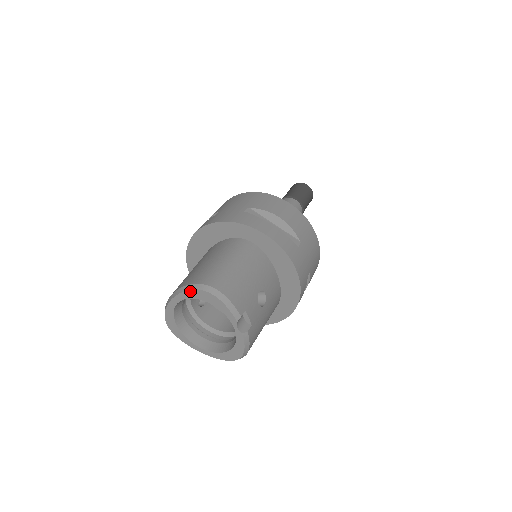
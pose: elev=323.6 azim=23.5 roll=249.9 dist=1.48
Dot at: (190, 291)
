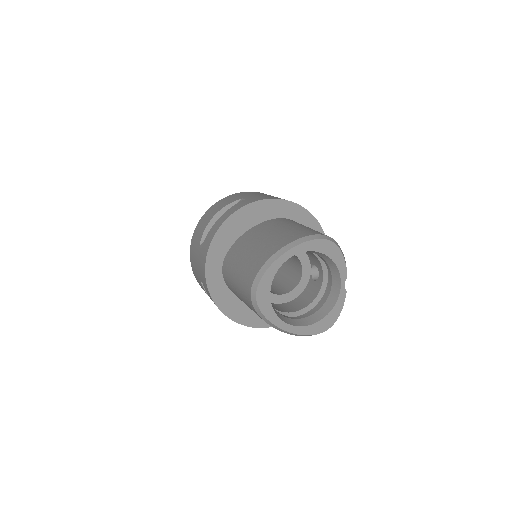
Dot at: (311, 241)
